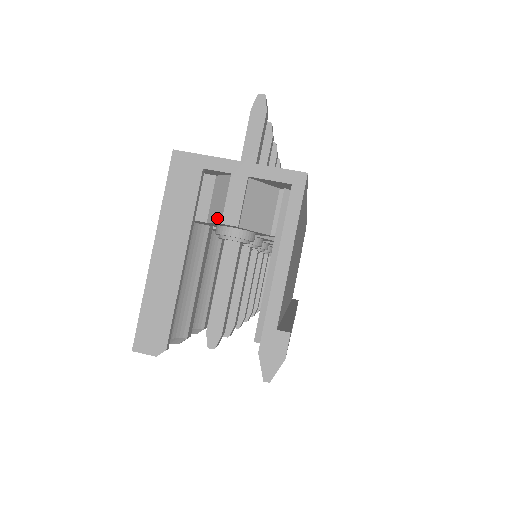
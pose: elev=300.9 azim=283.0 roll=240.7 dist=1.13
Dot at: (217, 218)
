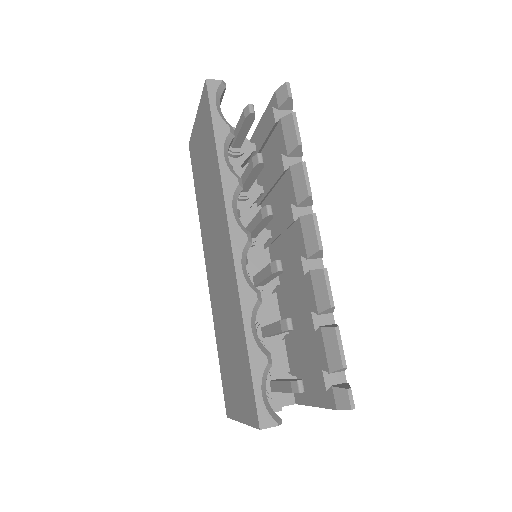
Dot at: occluded
